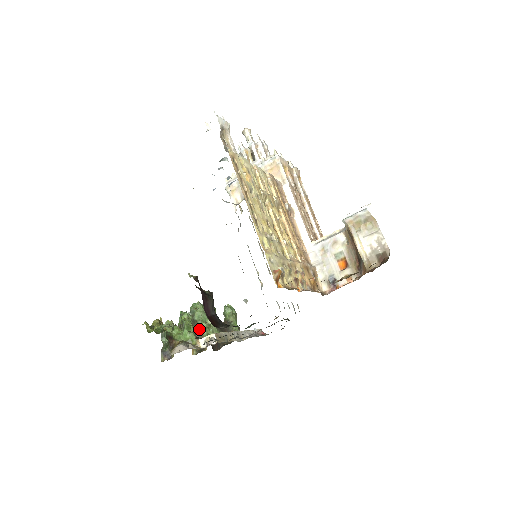
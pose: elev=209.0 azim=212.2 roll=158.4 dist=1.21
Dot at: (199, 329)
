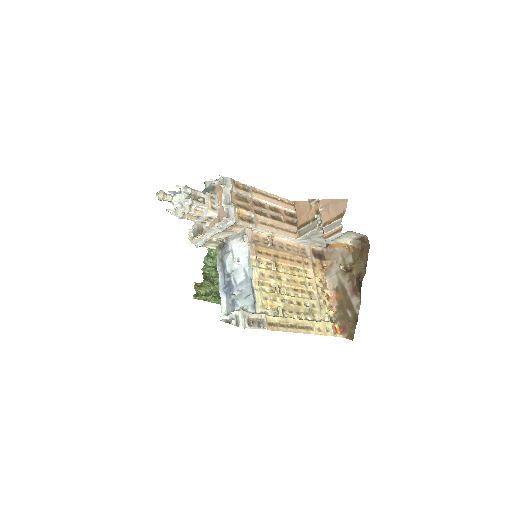
Dot at: occluded
